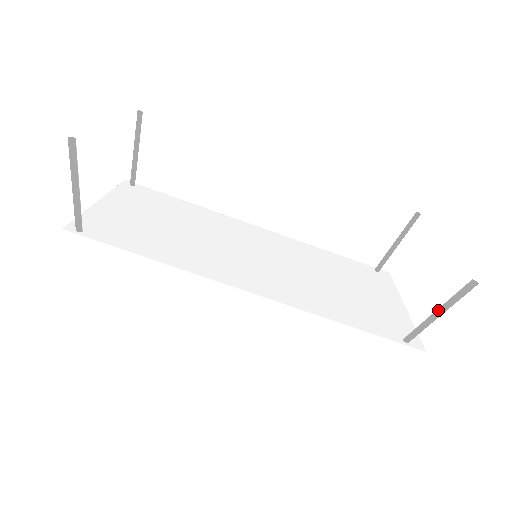
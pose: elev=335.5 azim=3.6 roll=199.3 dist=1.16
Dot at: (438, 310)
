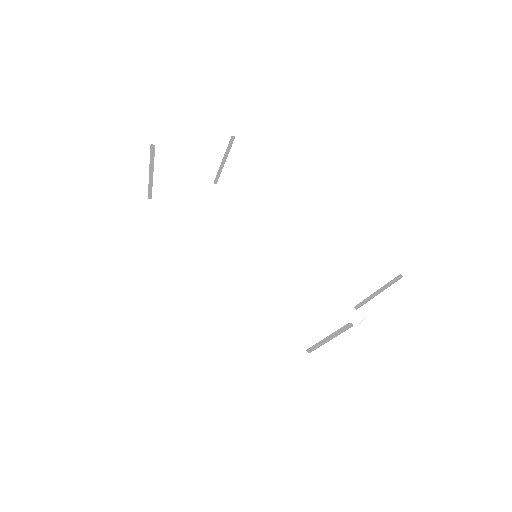
Dot at: (327, 336)
